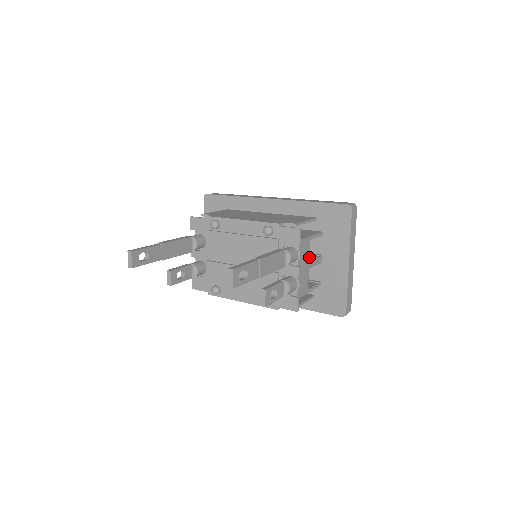
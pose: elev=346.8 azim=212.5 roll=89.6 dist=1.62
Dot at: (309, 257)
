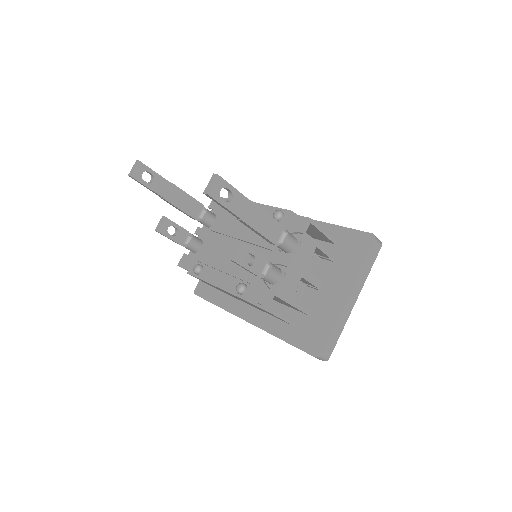
Dot at: occluded
